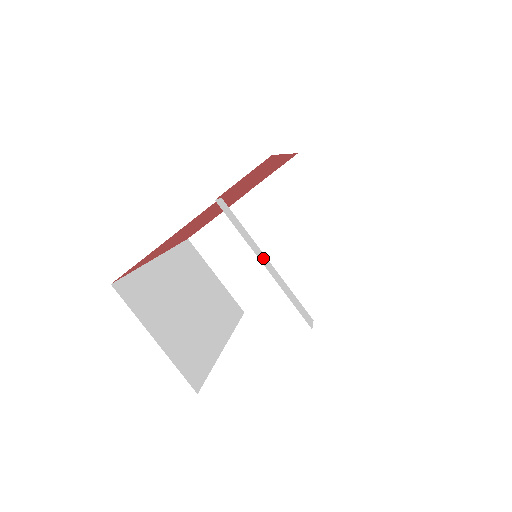
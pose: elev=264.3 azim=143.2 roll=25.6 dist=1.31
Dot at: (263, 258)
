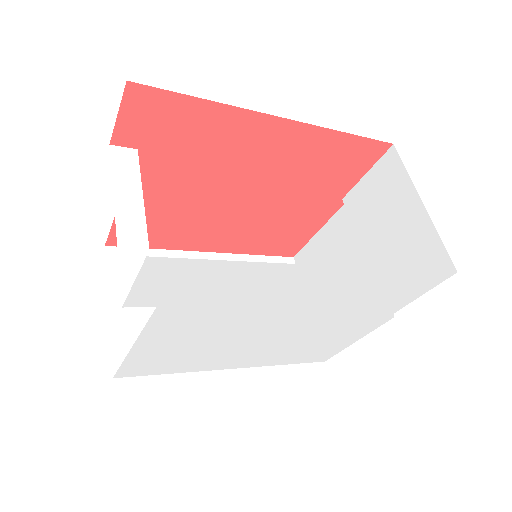
Dot at: (132, 213)
